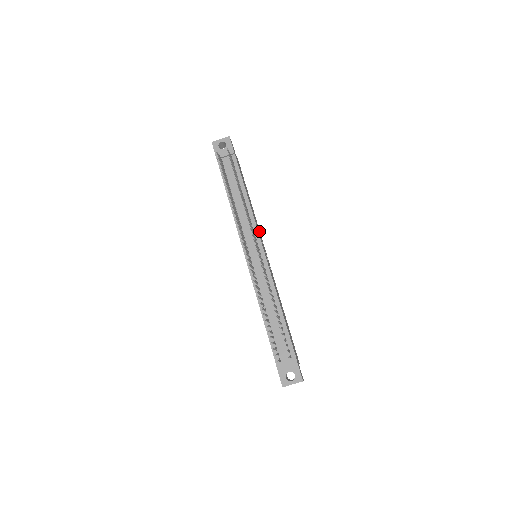
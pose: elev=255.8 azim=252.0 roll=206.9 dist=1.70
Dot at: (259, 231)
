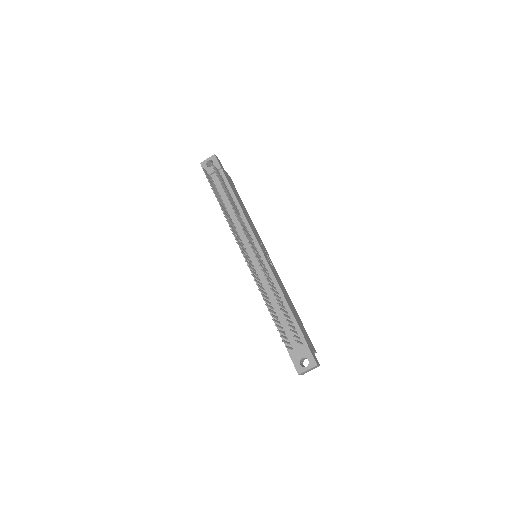
Dot at: (257, 234)
